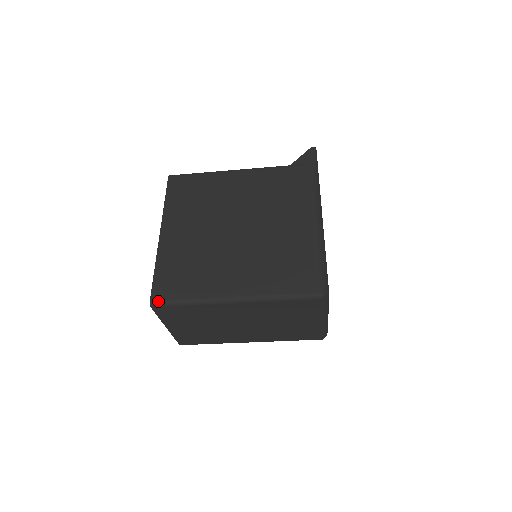
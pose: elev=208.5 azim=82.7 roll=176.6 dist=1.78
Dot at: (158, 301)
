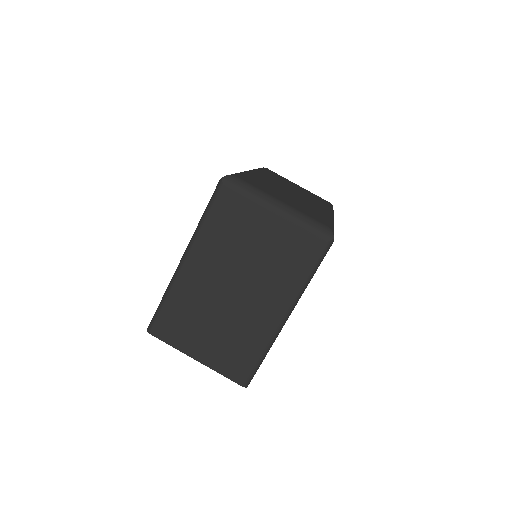
Dot at: (150, 323)
